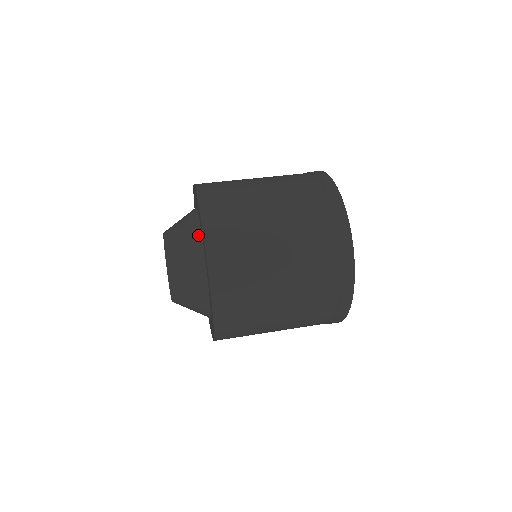
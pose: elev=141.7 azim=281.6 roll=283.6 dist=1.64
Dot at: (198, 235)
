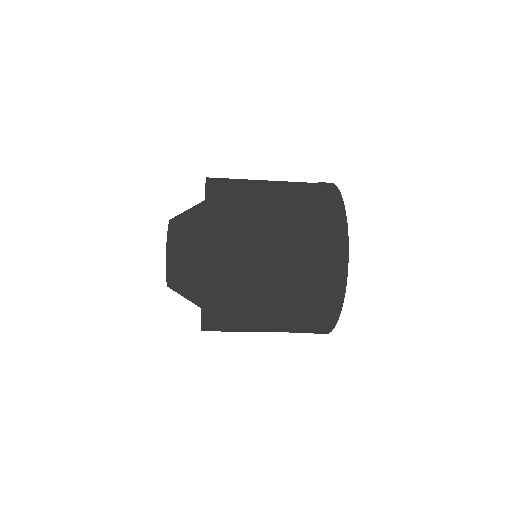
Dot at: occluded
